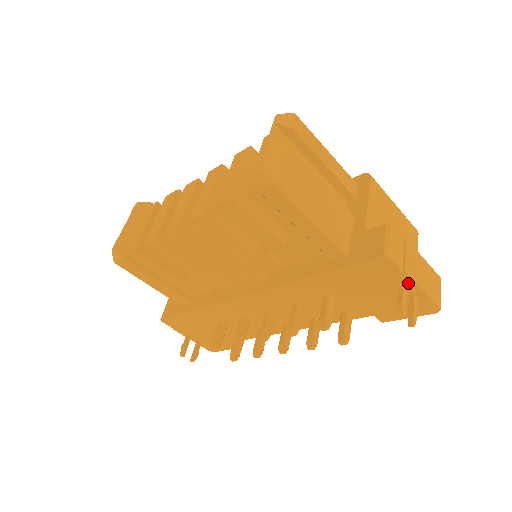
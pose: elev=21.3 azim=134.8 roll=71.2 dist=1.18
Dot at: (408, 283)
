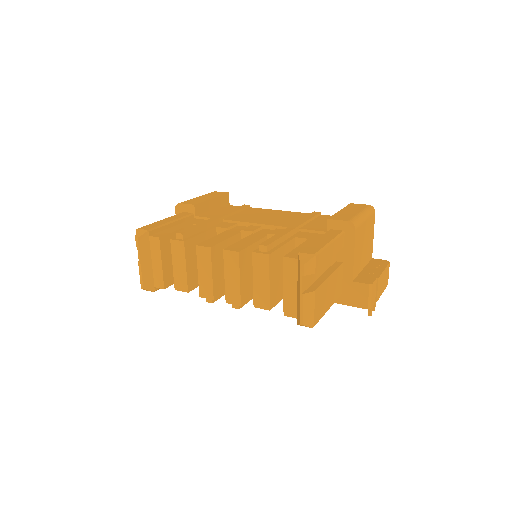
Dot at: occluded
